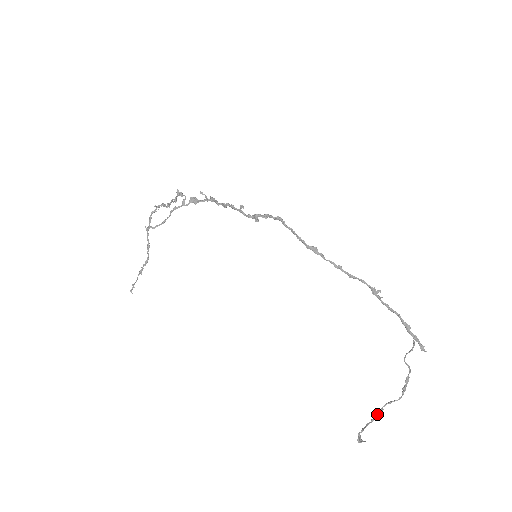
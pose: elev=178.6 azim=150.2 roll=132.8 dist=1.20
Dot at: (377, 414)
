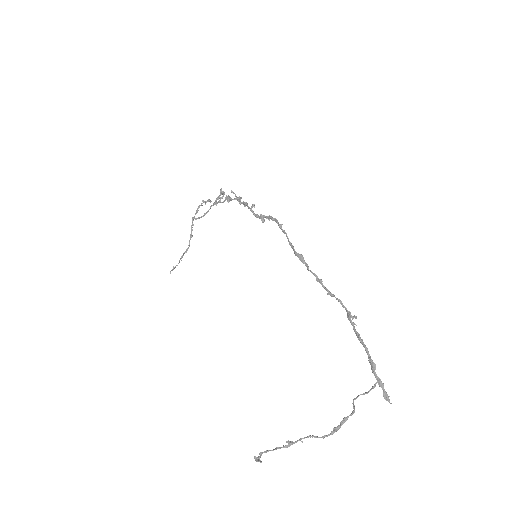
Dot at: (291, 442)
